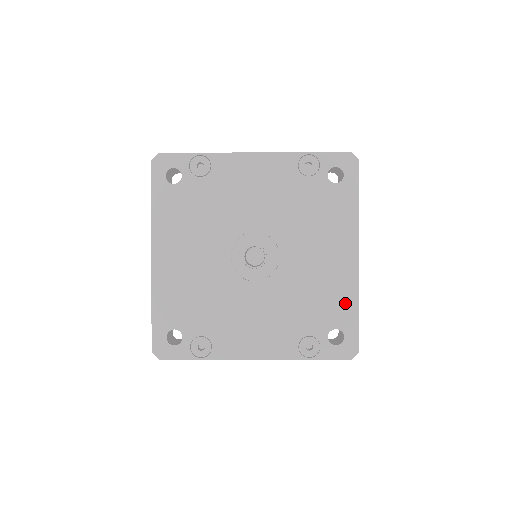
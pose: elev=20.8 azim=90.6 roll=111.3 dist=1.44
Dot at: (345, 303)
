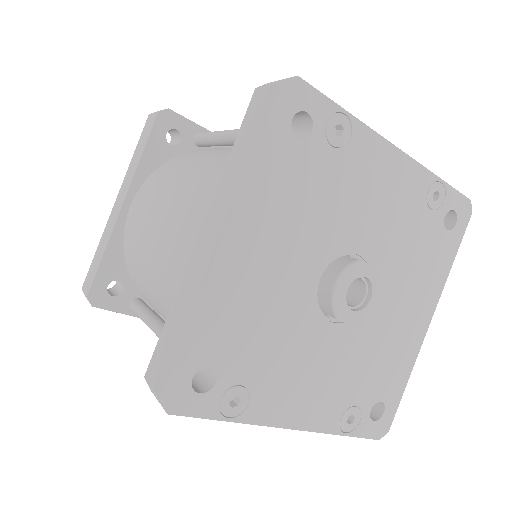
Dot at: (400, 373)
